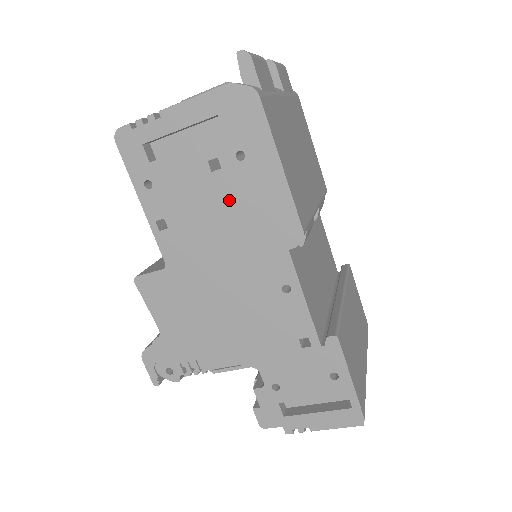
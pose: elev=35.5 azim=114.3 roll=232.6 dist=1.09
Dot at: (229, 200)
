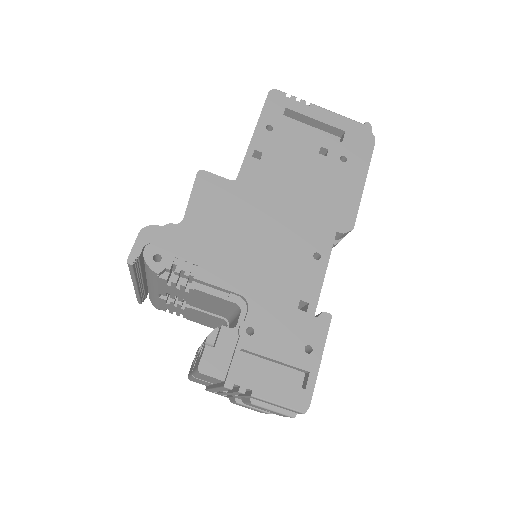
Dot at: (318, 175)
